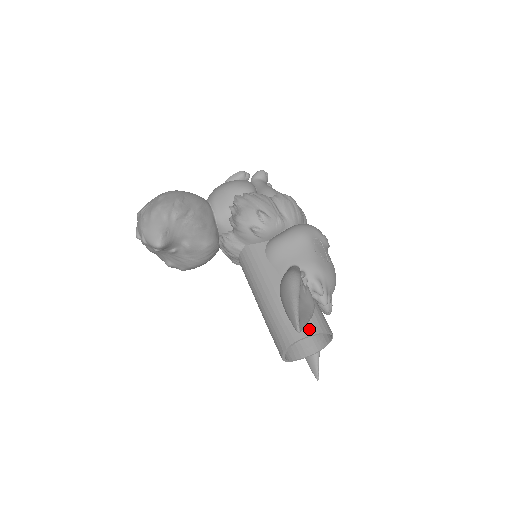
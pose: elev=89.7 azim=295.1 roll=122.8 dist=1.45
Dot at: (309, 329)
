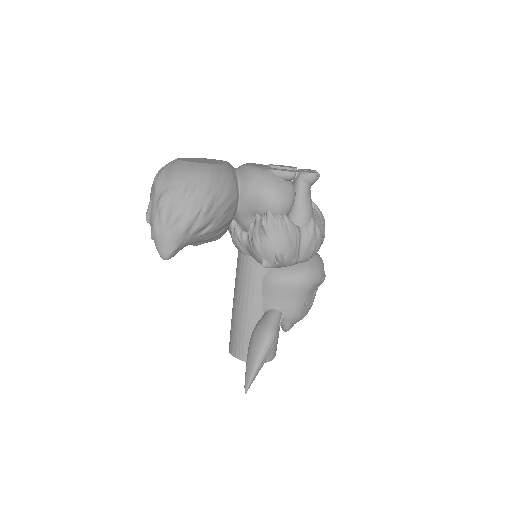
Dot at: occluded
